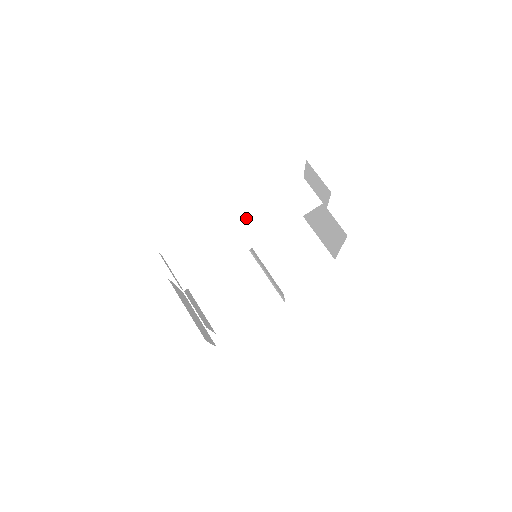
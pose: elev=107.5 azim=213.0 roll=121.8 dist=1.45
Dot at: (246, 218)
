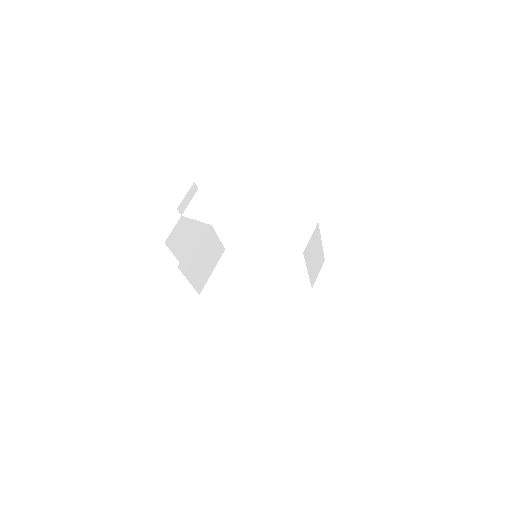
Dot at: (256, 215)
